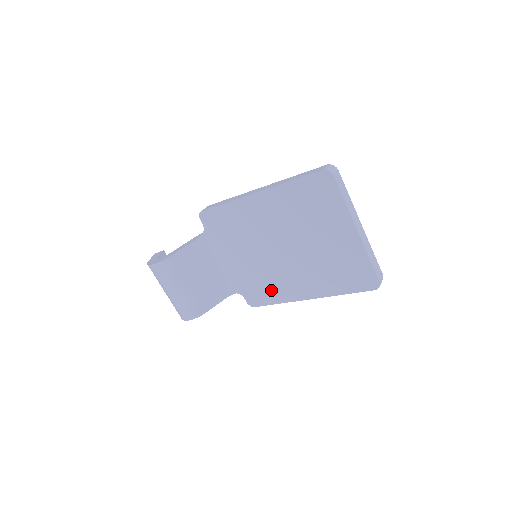
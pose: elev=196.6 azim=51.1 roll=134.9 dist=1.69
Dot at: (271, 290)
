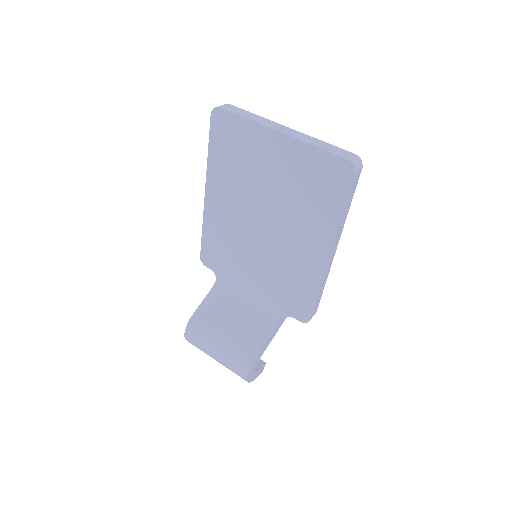
Dot at: (299, 283)
